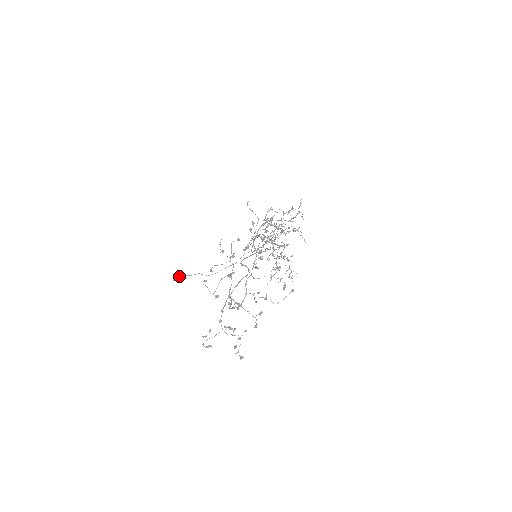
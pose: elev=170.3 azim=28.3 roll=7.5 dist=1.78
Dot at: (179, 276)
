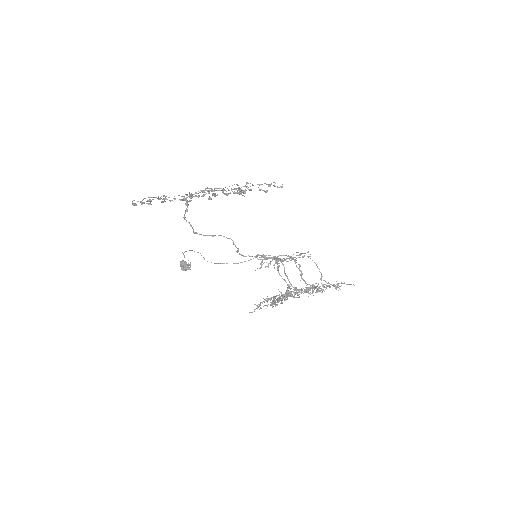
Dot at: (188, 266)
